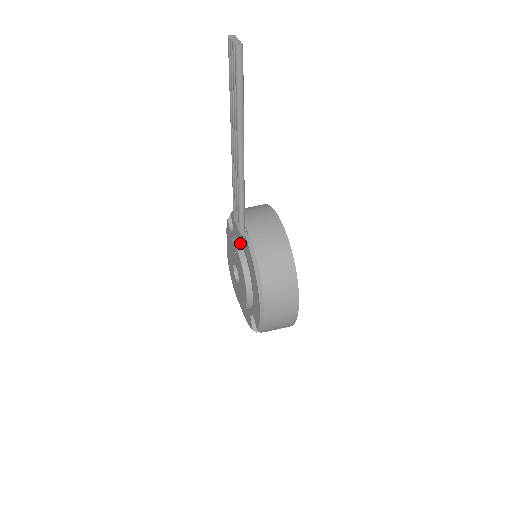
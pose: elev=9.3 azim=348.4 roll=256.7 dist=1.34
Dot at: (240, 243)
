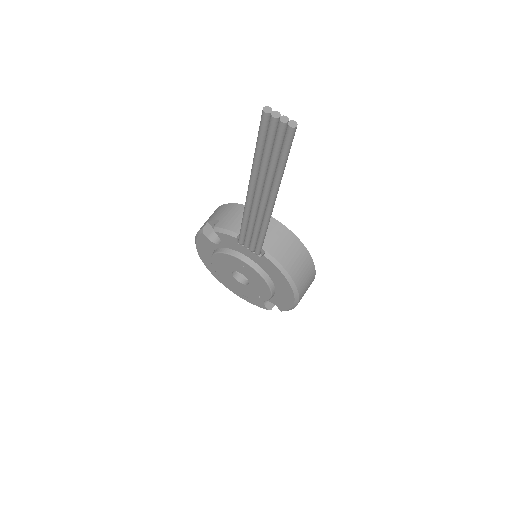
Dot at: (246, 257)
